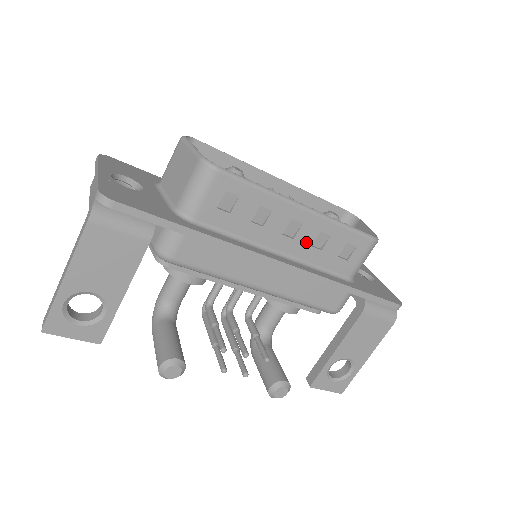
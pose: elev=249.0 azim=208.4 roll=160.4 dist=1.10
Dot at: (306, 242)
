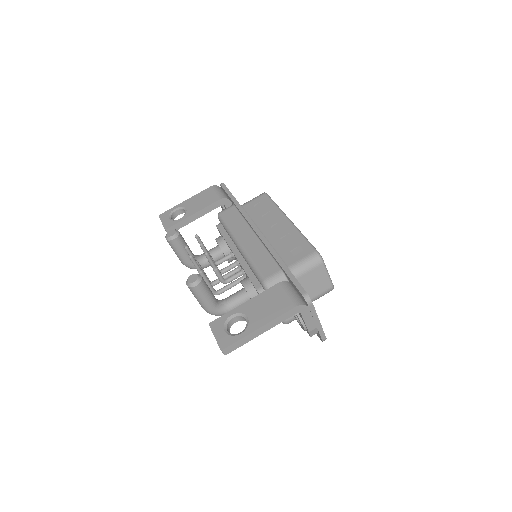
Dot at: (279, 235)
